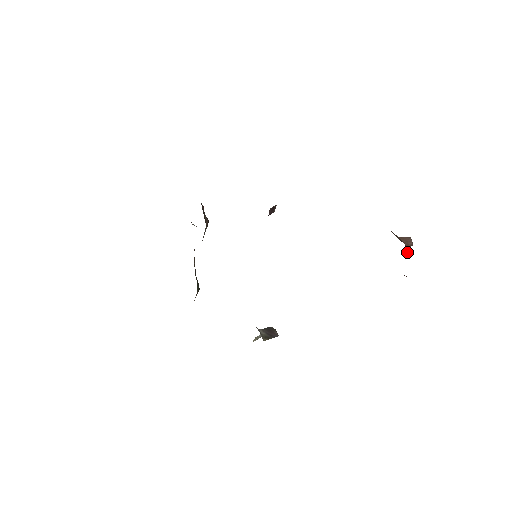
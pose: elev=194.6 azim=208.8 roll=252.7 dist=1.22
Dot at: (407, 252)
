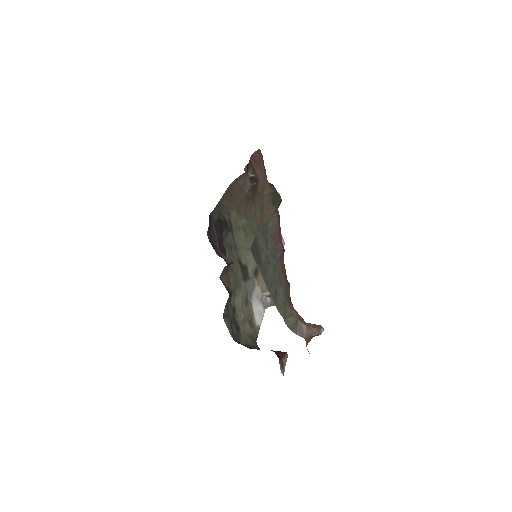
Dot at: (308, 342)
